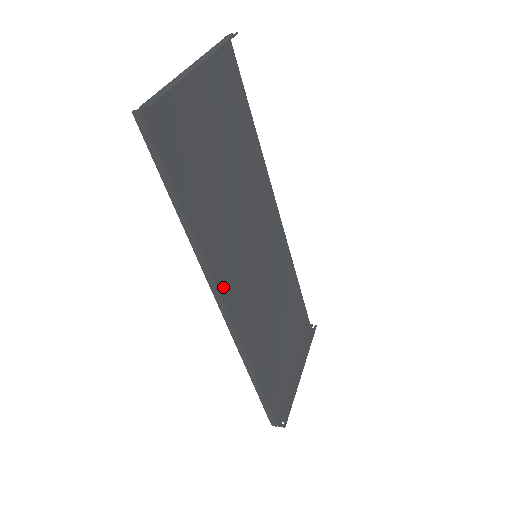
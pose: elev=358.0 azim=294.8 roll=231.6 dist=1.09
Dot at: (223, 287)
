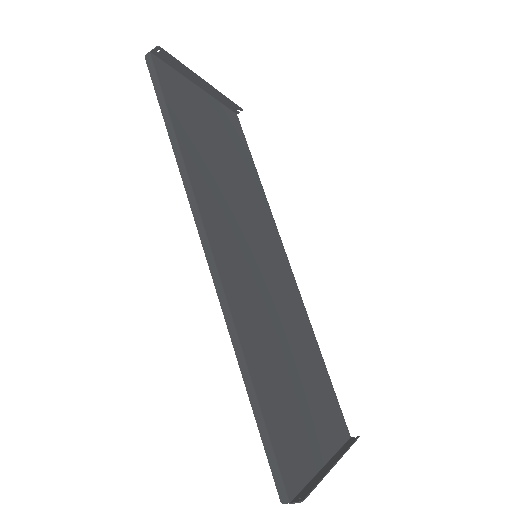
Dot at: (208, 223)
